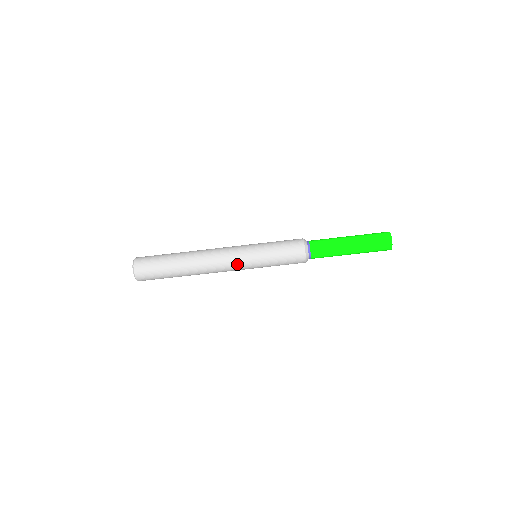
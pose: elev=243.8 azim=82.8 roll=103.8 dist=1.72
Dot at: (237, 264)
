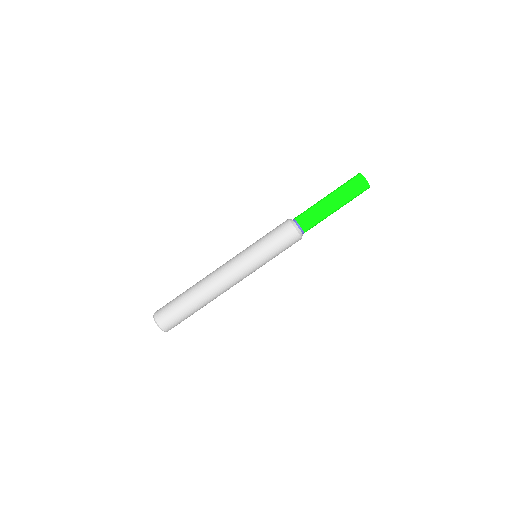
Dot at: (244, 273)
